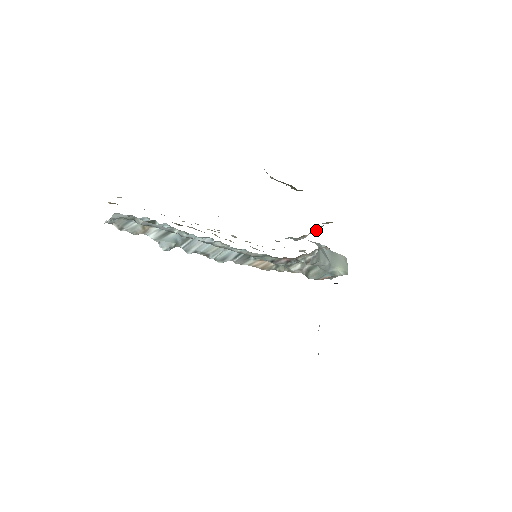
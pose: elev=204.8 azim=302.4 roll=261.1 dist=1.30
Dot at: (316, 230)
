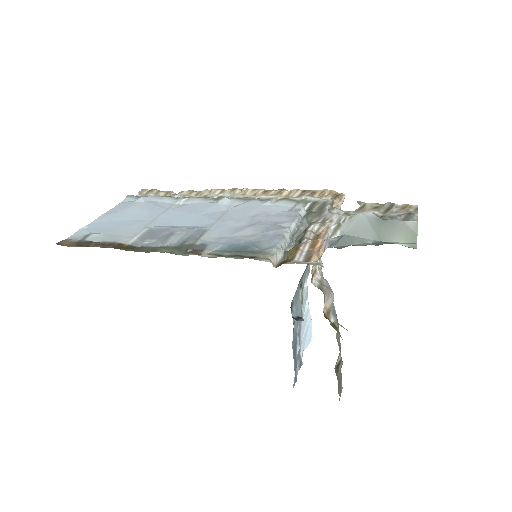
Dot at: (299, 242)
